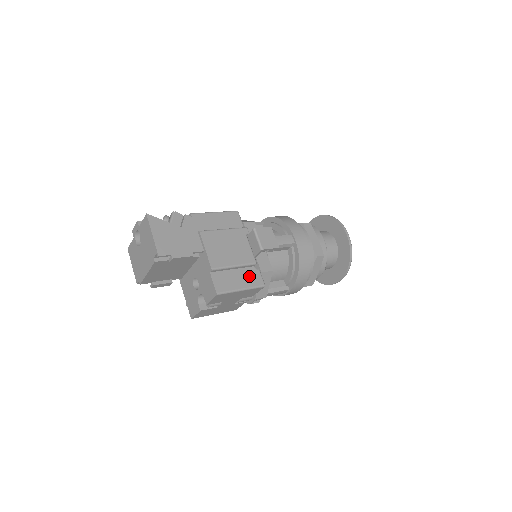
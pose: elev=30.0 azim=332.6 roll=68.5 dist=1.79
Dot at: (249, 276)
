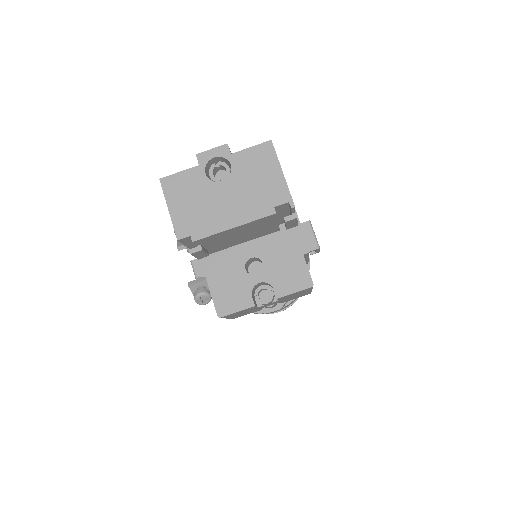
Dot at: occluded
